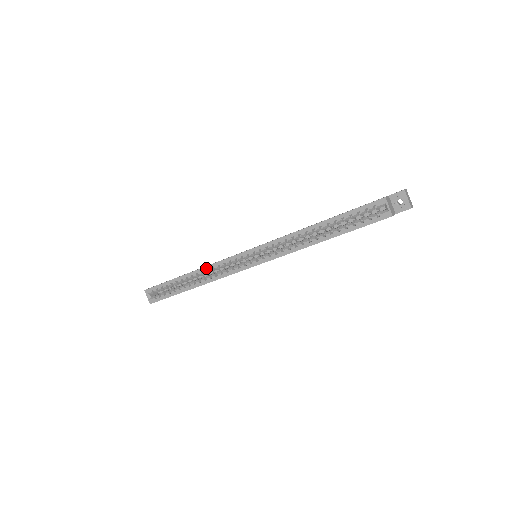
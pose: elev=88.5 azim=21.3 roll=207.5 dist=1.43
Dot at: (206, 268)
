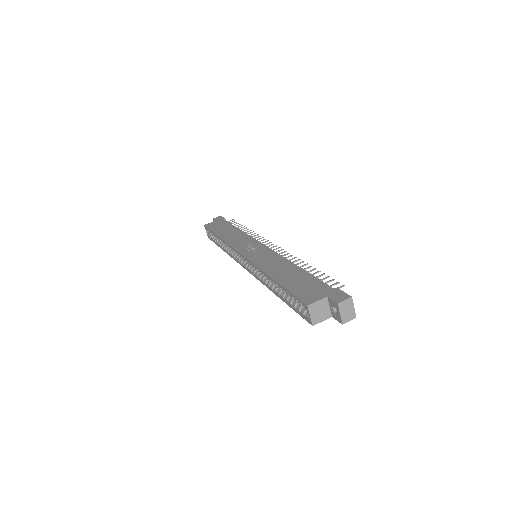
Dot at: (225, 243)
